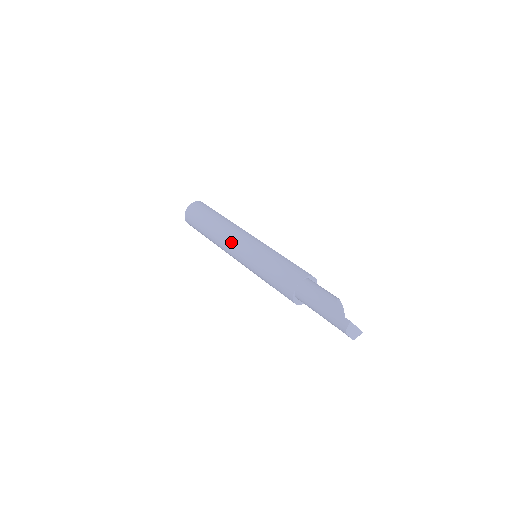
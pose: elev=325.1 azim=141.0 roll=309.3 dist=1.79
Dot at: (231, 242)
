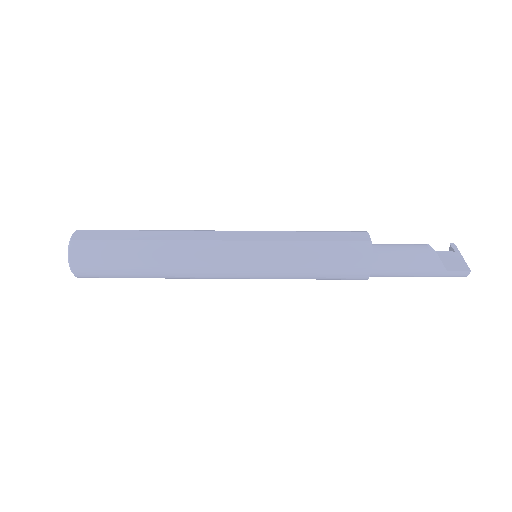
Dot at: (214, 274)
